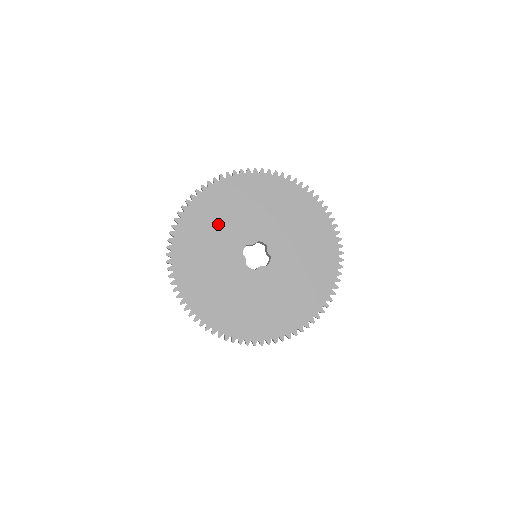
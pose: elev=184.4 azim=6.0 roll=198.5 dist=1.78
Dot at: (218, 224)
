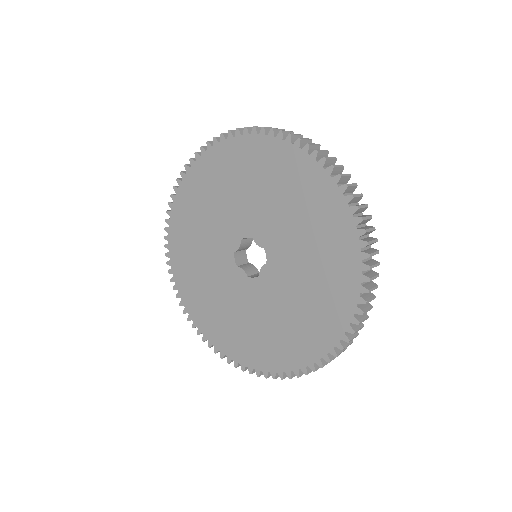
Dot at: (199, 250)
